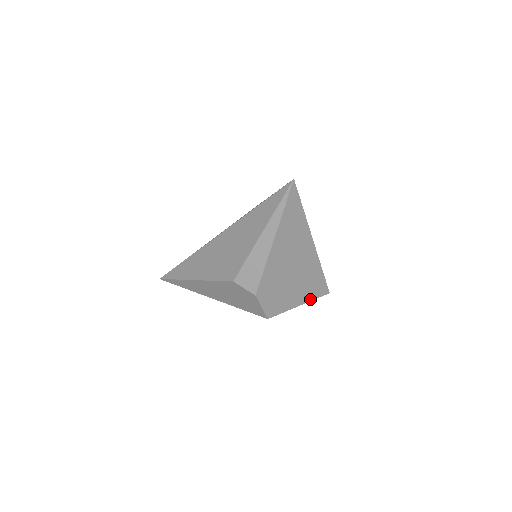
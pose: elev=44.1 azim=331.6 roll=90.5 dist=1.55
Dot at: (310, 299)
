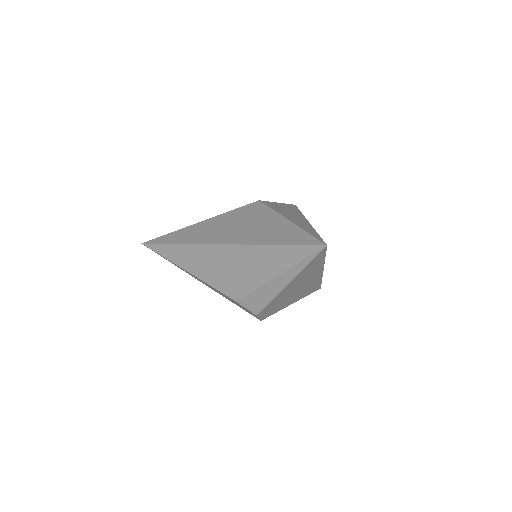
Dot at: (302, 297)
